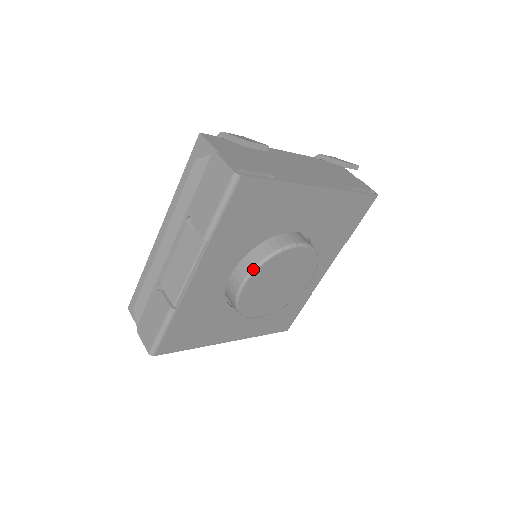
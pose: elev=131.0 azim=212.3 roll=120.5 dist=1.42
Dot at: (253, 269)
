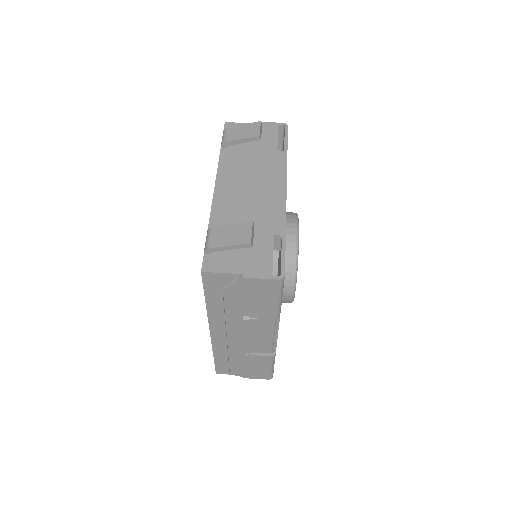
Dot at: (295, 282)
